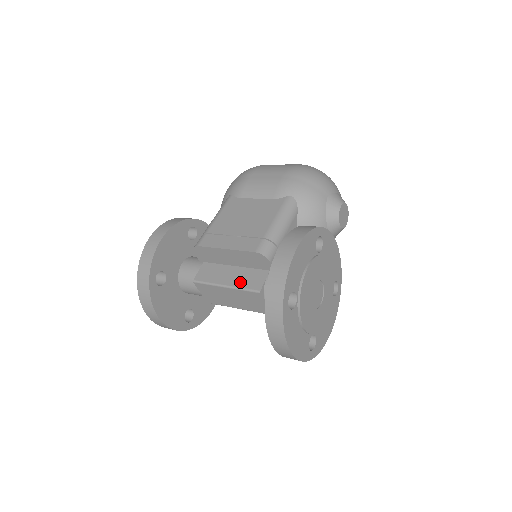
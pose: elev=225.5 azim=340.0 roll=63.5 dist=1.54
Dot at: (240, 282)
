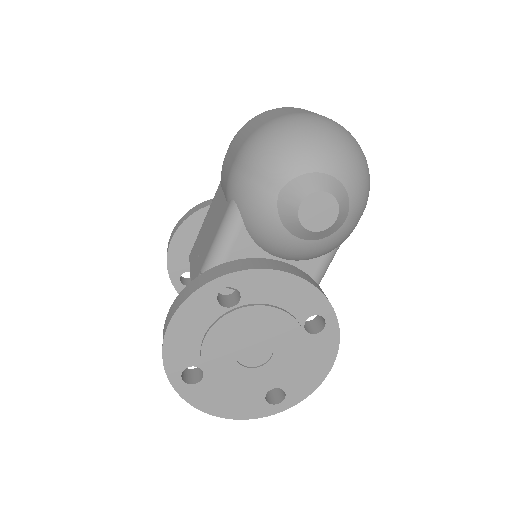
Dot at: occluded
